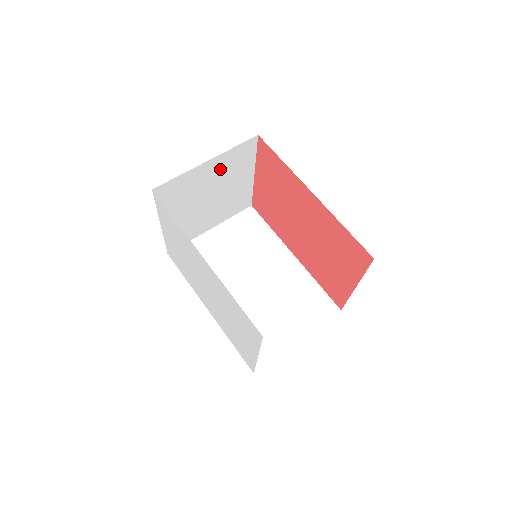
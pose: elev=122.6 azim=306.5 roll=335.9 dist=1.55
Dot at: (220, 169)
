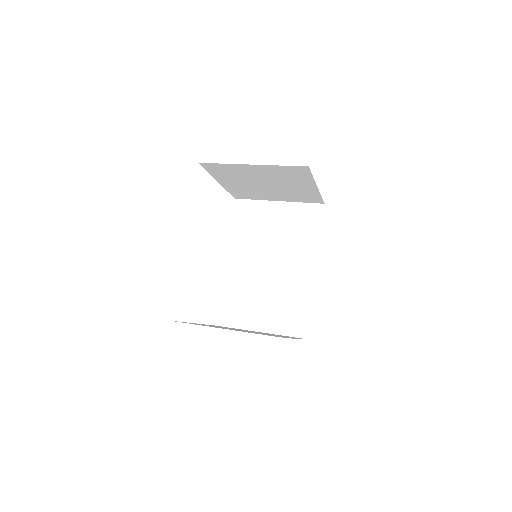
Dot at: (270, 172)
